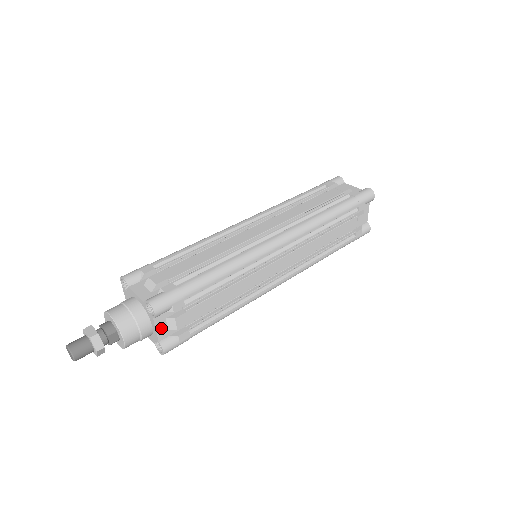
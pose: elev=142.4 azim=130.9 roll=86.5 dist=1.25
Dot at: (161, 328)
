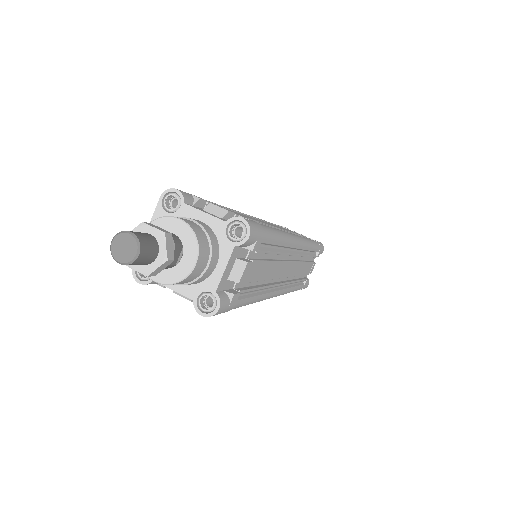
Dot at: (227, 270)
